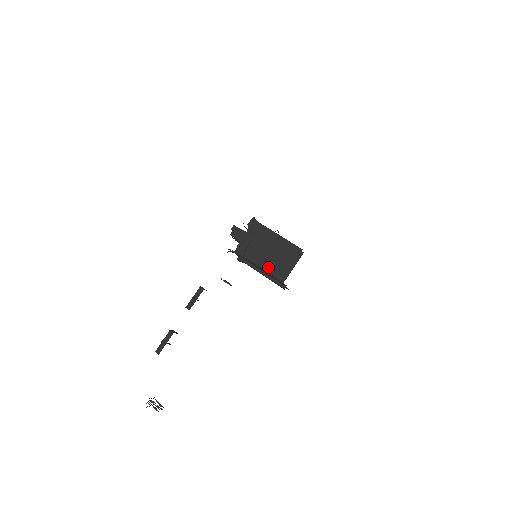
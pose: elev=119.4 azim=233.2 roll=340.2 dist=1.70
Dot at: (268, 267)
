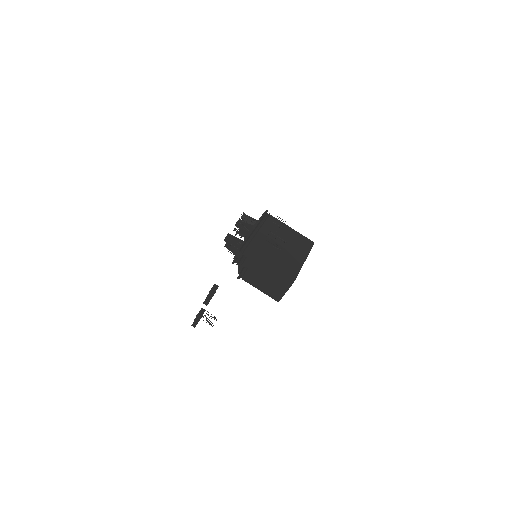
Dot at: (264, 290)
